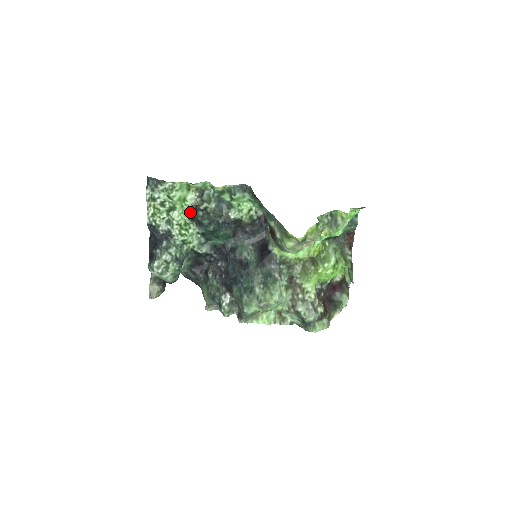
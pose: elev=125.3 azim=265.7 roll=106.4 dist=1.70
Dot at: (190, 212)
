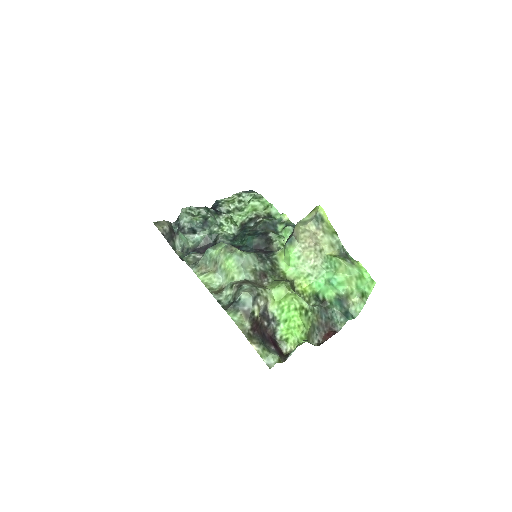
Dot at: (248, 219)
